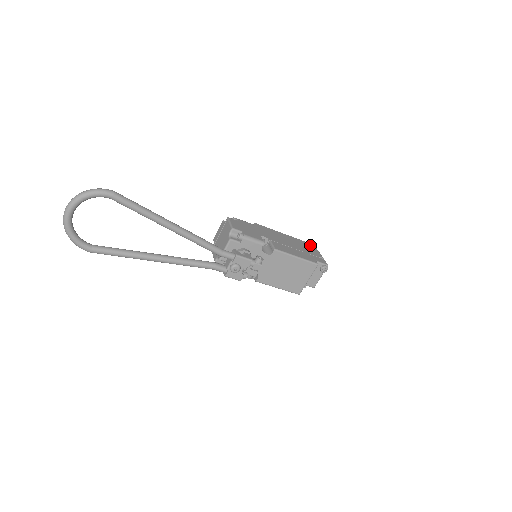
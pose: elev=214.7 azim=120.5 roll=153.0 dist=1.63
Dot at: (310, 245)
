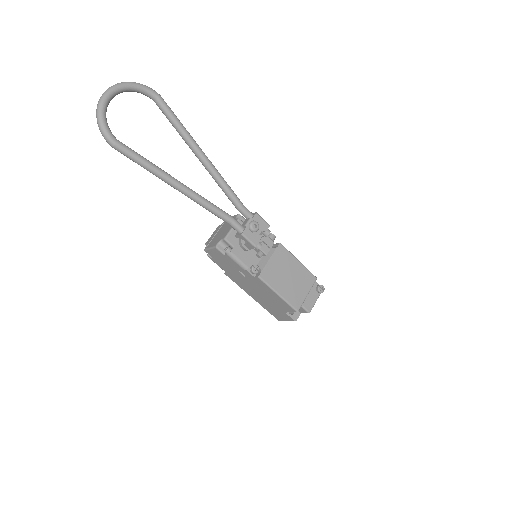
Dot at: occluded
